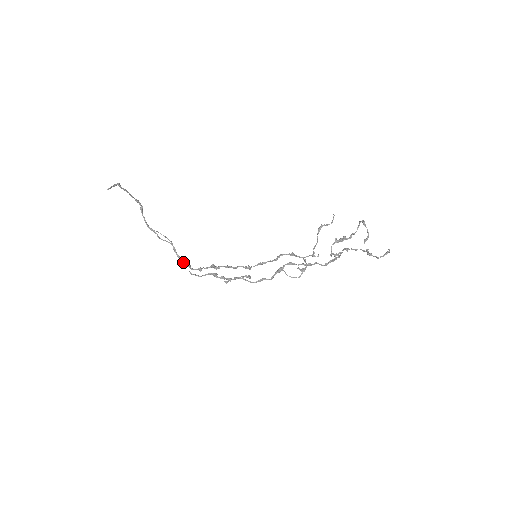
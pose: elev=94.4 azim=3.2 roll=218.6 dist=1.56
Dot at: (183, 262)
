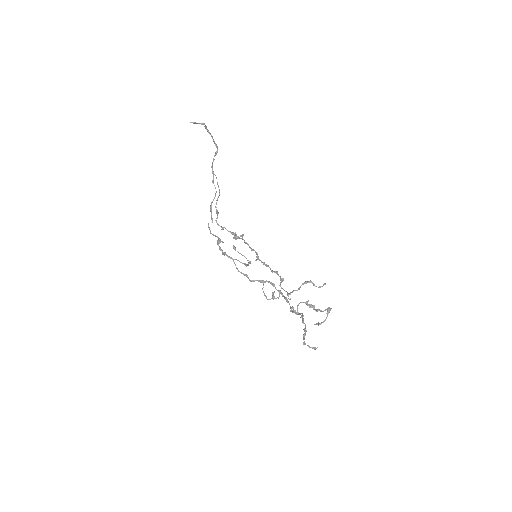
Dot at: (211, 213)
